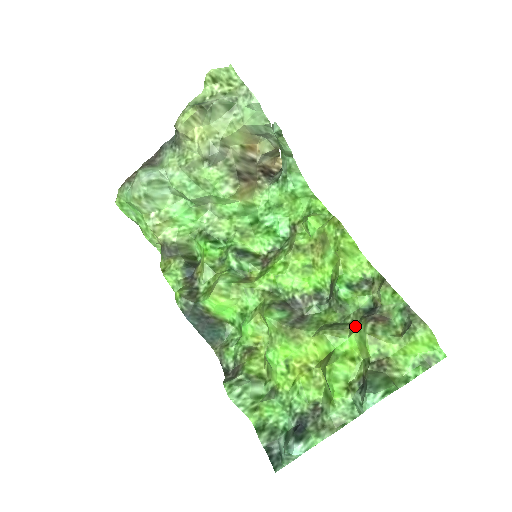
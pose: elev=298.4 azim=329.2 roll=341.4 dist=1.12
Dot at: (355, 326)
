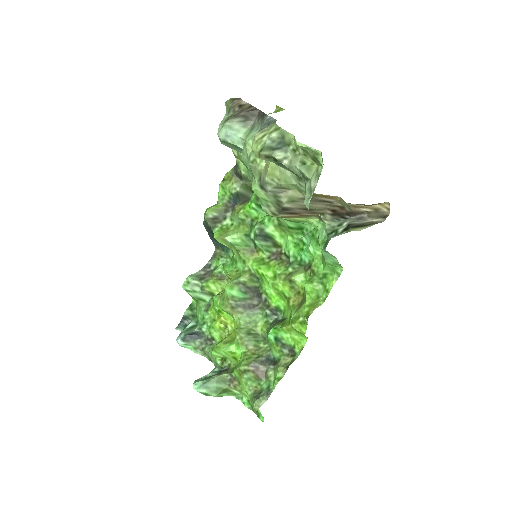
Dot at: (250, 355)
